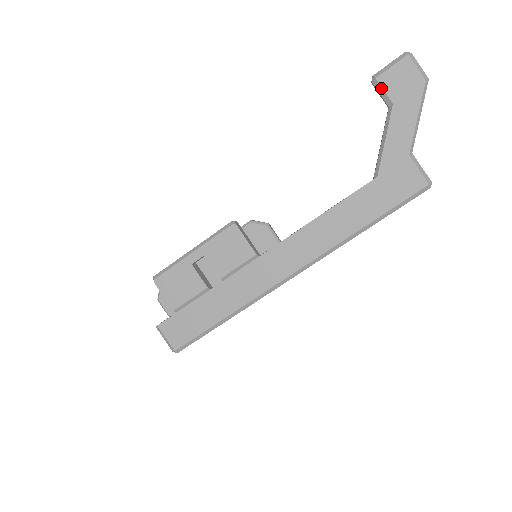
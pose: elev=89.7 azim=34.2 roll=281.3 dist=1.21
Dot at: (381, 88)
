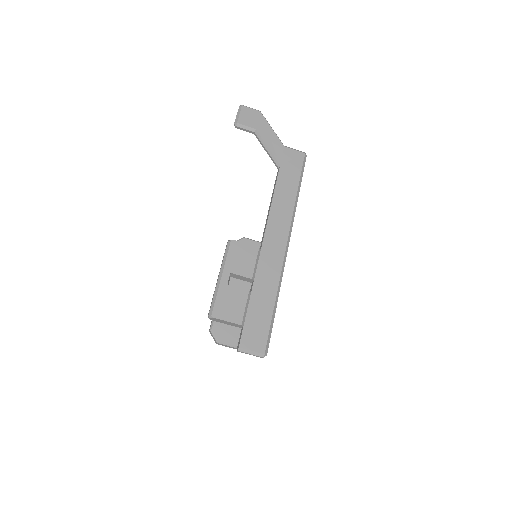
Dot at: (244, 126)
